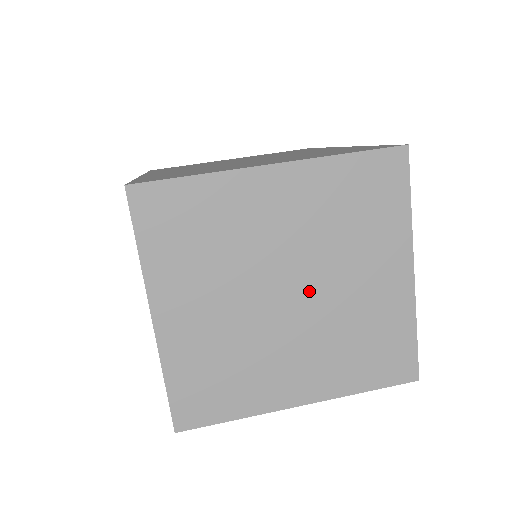
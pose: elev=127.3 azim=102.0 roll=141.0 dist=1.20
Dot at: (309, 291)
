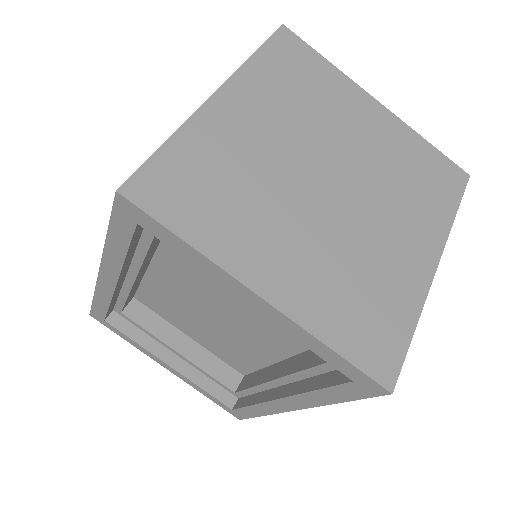
Dot at: (340, 168)
